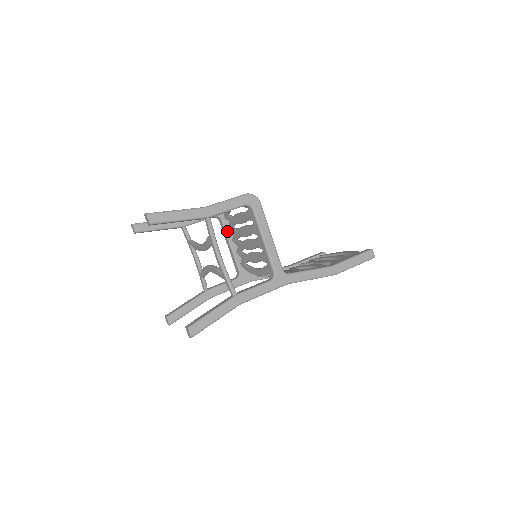
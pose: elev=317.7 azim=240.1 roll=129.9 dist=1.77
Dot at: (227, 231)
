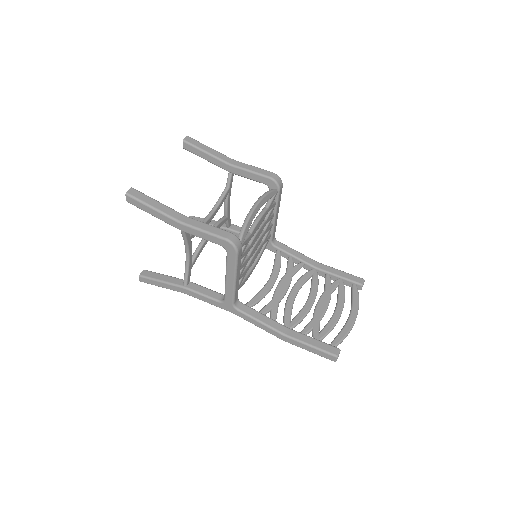
Dot at: occluded
